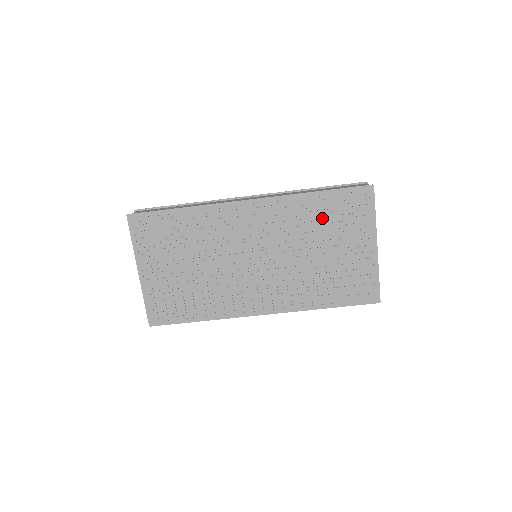
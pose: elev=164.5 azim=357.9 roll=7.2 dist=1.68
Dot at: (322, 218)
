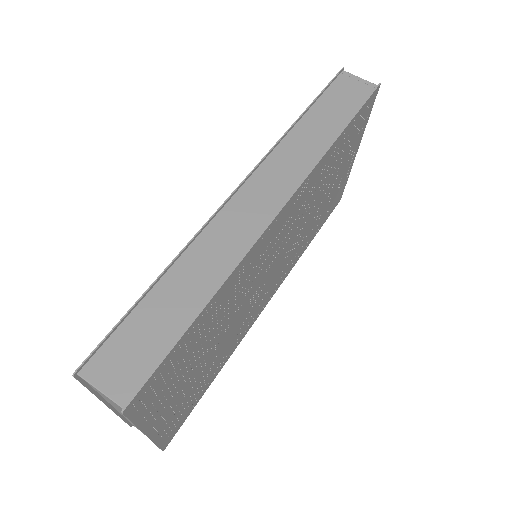
Dot at: (335, 161)
